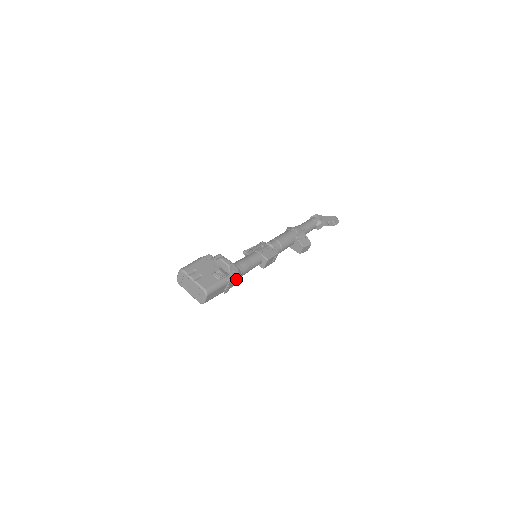
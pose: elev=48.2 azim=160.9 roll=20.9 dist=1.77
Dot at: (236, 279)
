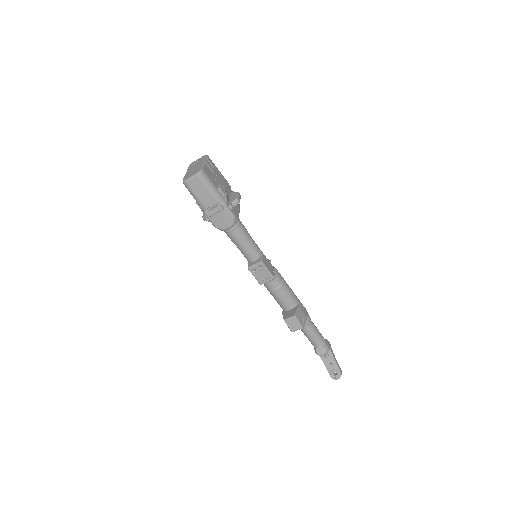
Dot at: (226, 219)
